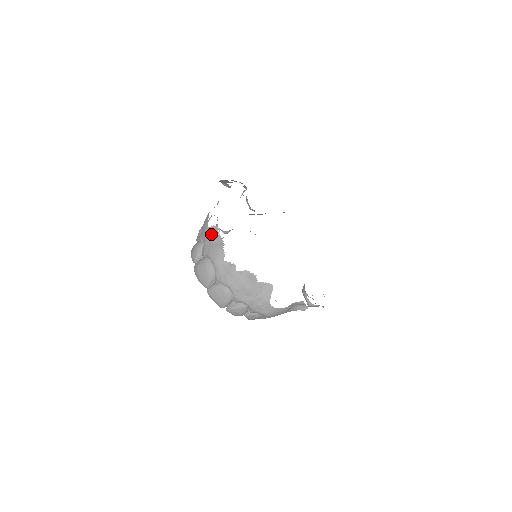
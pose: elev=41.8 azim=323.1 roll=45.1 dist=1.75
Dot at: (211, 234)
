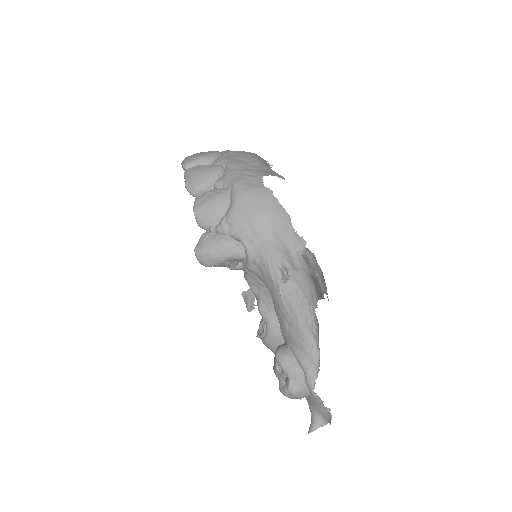
Dot at: occluded
